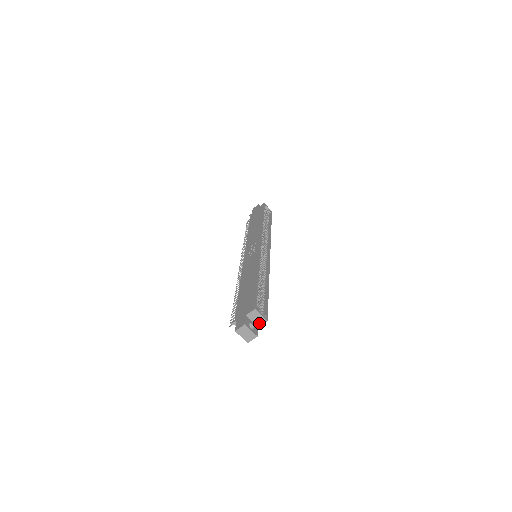
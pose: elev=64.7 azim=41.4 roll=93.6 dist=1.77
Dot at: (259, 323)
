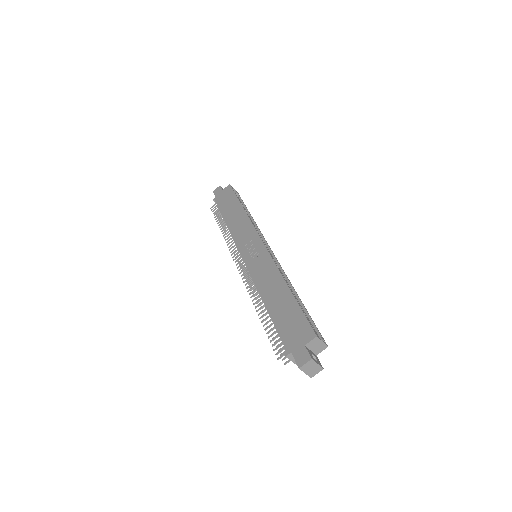
Dot at: (318, 351)
